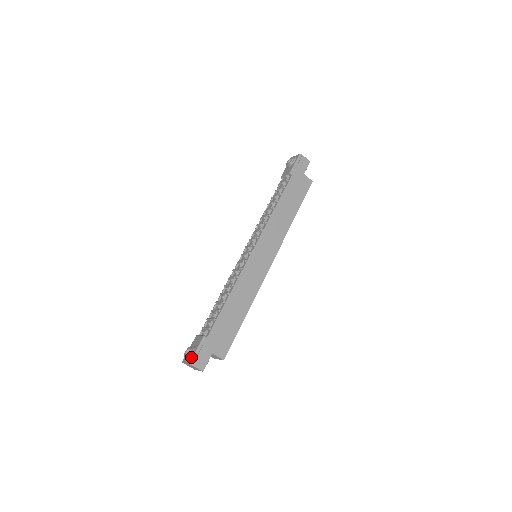
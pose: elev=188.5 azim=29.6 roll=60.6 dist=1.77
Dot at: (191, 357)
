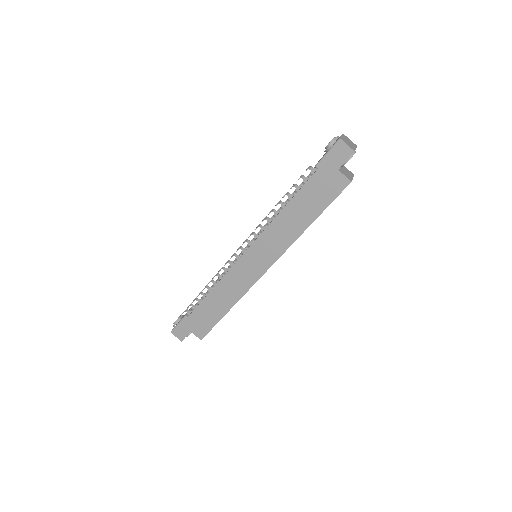
Dot at: (174, 327)
